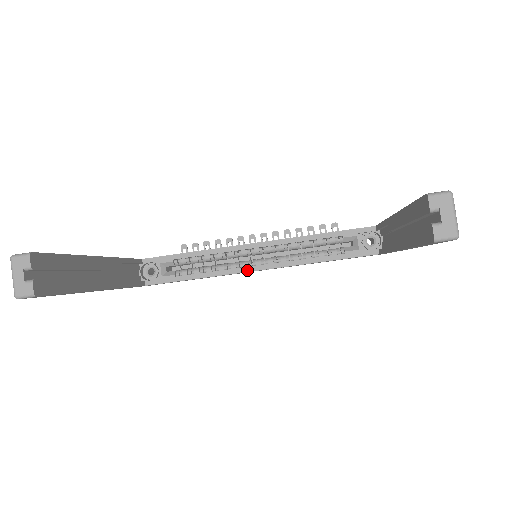
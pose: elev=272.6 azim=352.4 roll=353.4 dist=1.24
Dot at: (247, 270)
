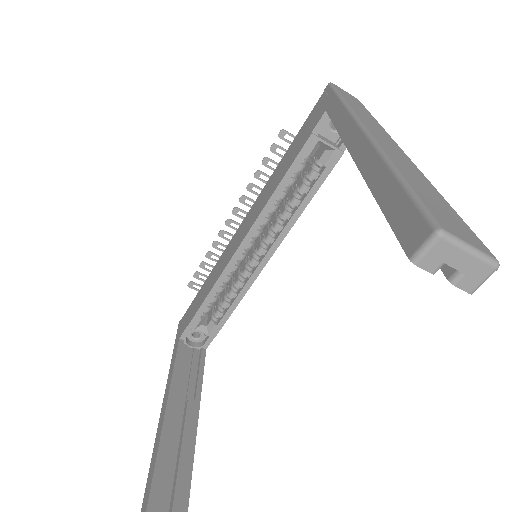
Dot at: (262, 267)
